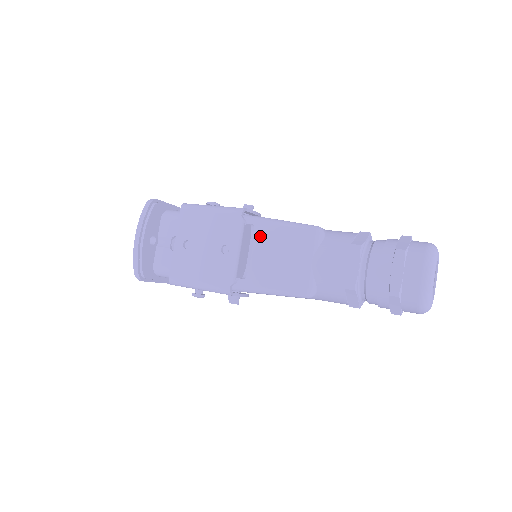
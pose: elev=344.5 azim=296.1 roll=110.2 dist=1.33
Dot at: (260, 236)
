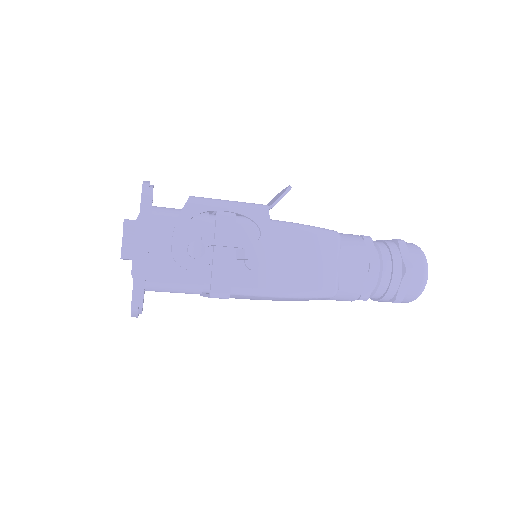
Dot at: occluded
